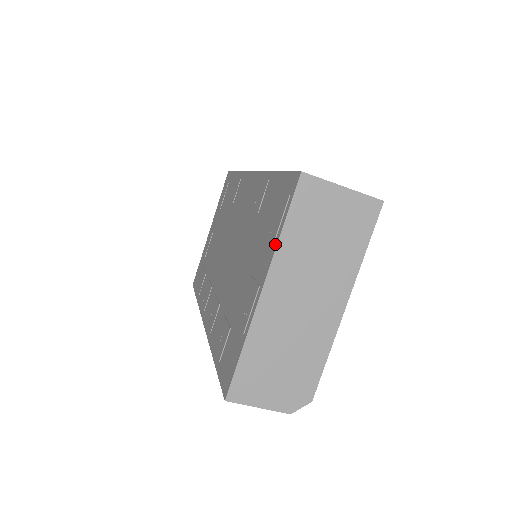
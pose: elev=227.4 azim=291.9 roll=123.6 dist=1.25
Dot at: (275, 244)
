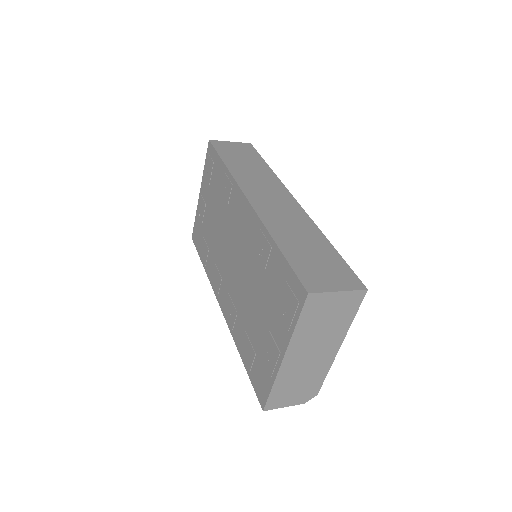
Dot at: (290, 333)
